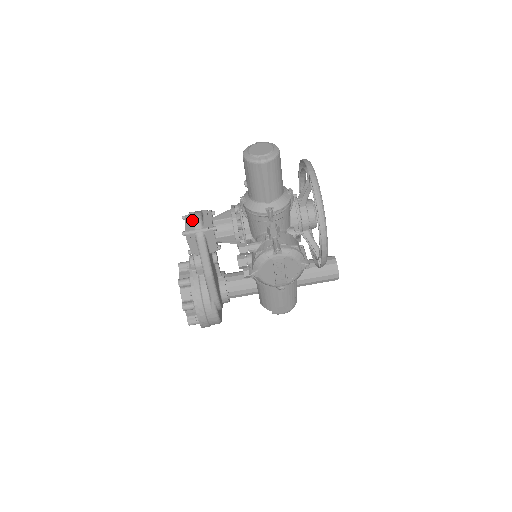
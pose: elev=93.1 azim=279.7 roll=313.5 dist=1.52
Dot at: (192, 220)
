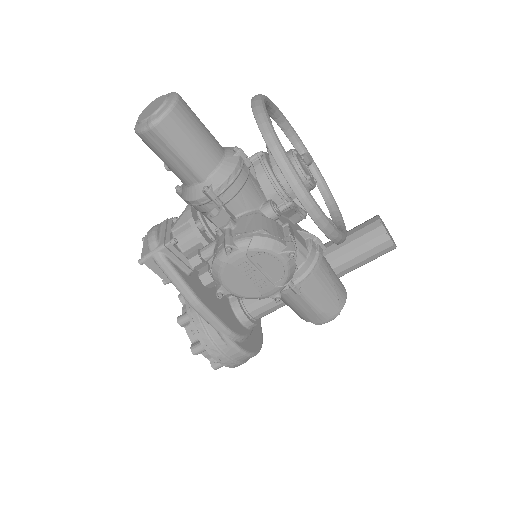
Dot at: occluded
